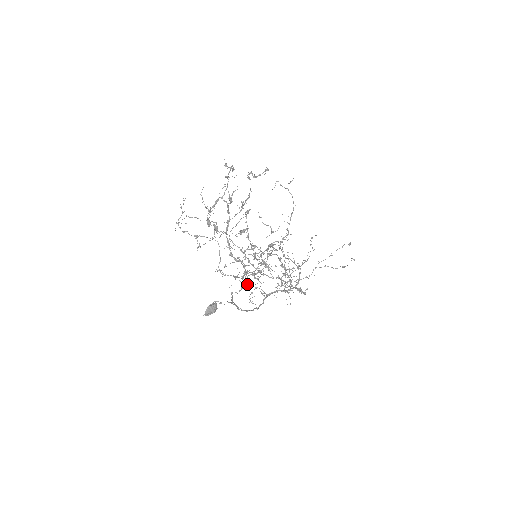
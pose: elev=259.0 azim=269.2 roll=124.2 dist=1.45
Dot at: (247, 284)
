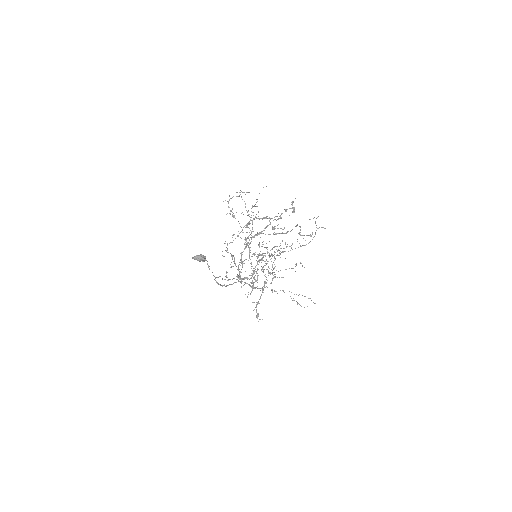
Dot at: occluded
